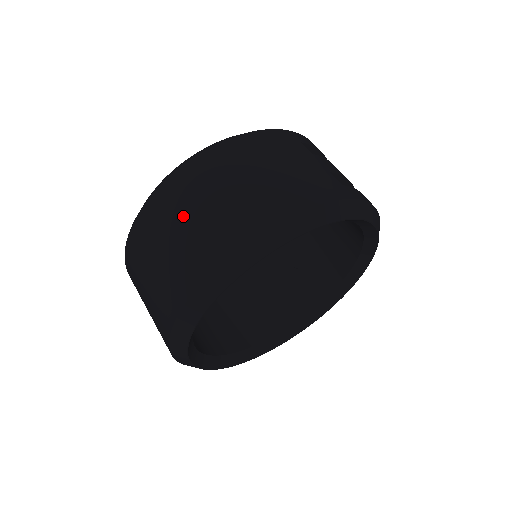
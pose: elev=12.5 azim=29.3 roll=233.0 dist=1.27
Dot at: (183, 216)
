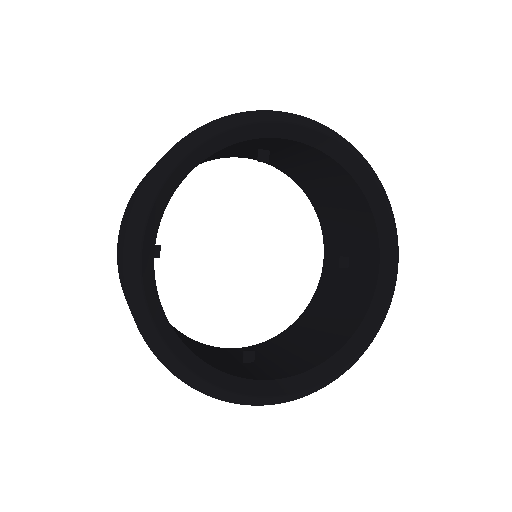
Dot at: occluded
